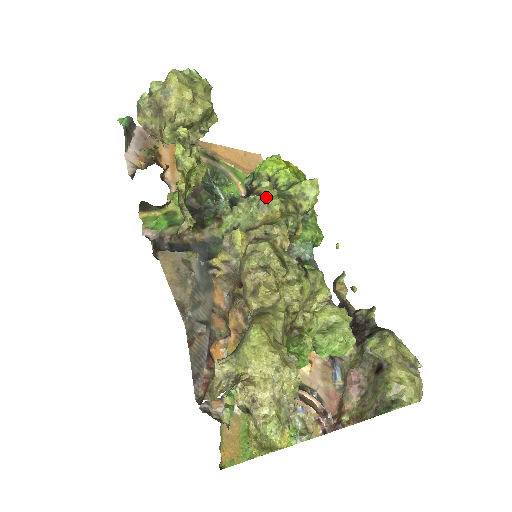
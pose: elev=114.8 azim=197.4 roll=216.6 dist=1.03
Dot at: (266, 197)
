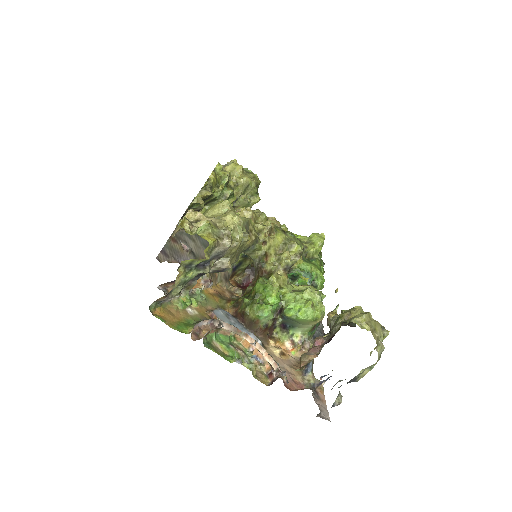
Dot at: occluded
